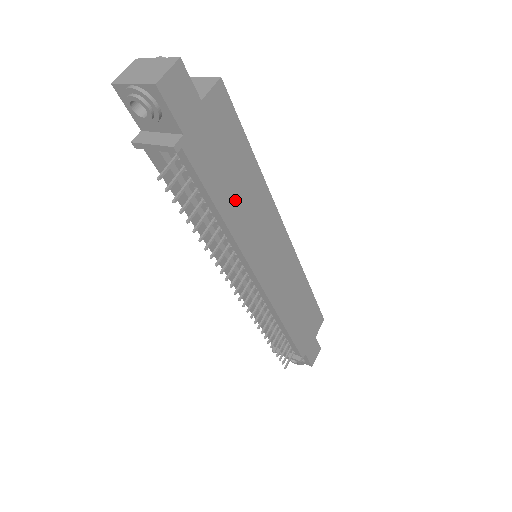
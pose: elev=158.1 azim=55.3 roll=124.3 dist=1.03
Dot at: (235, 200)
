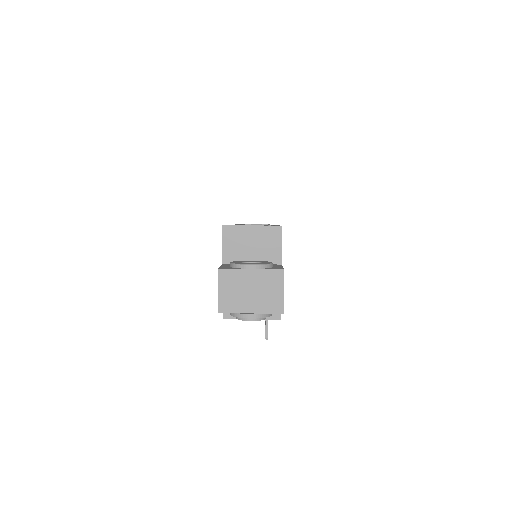
Dot at: occluded
